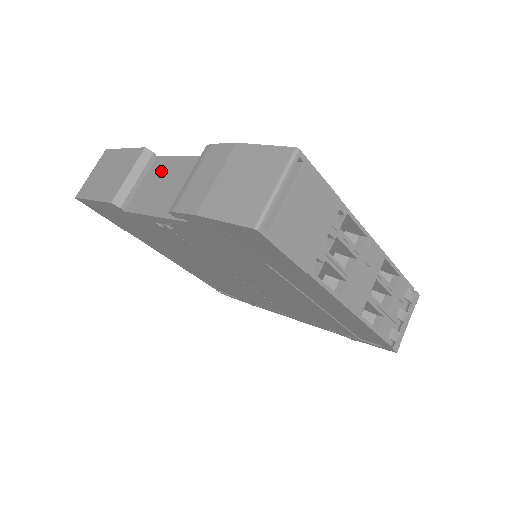
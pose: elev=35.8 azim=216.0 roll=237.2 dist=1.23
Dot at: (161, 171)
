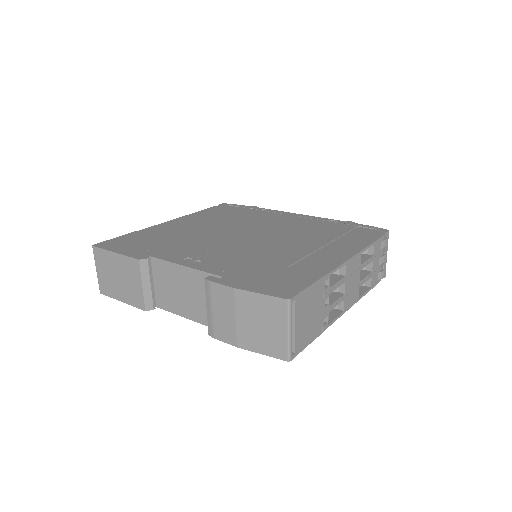
Dot at: (166, 275)
